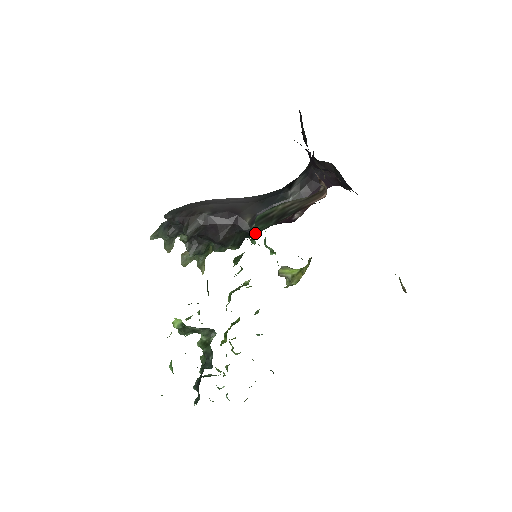
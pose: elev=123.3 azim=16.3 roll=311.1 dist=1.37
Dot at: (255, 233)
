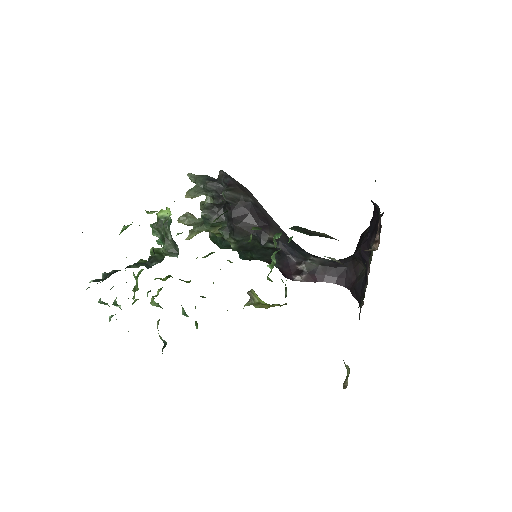
Dot at: occluded
